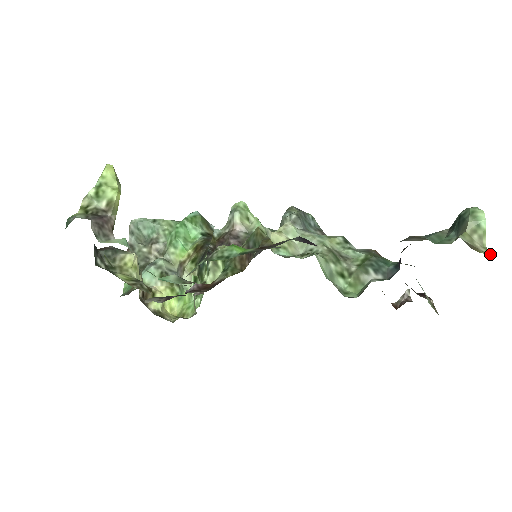
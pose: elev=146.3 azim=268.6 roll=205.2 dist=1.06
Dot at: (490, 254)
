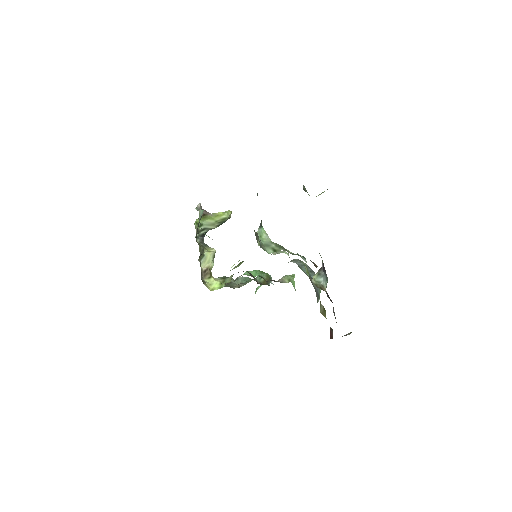
Dot at: occluded
